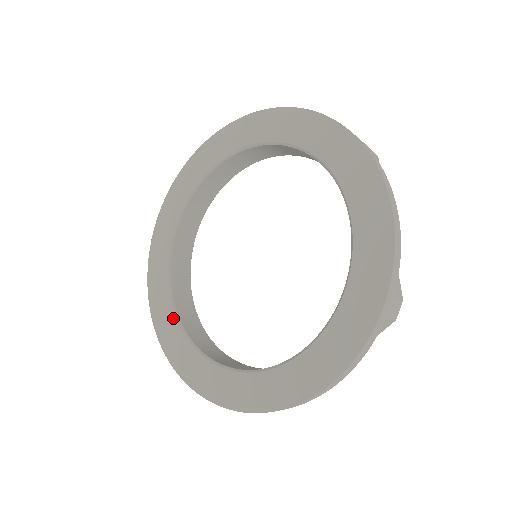
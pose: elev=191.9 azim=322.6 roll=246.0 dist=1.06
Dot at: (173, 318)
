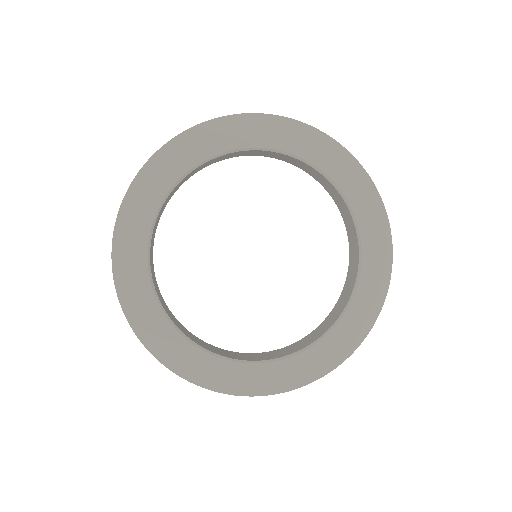
Dot at: (229, 364)
